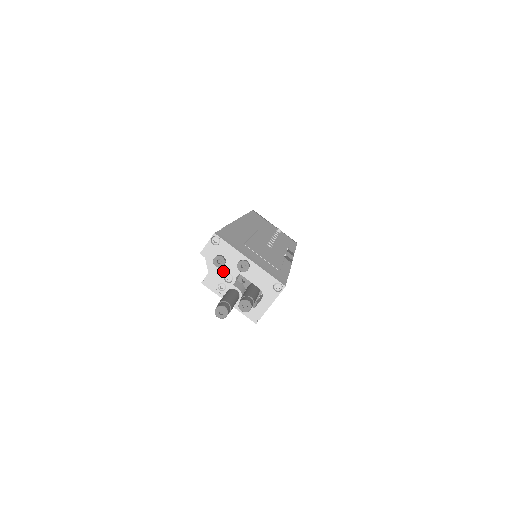
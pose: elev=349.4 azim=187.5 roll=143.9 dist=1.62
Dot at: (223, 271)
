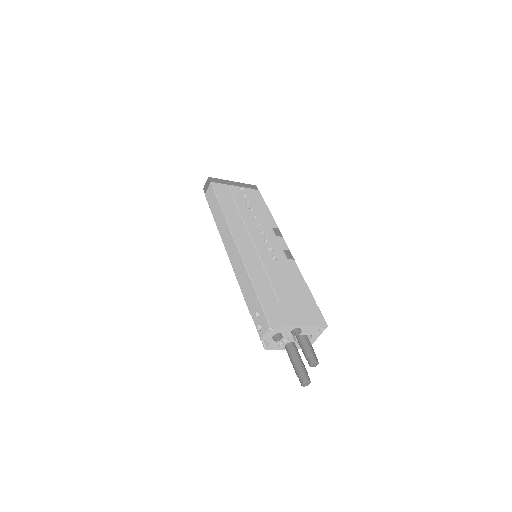
Dot at: occluded
